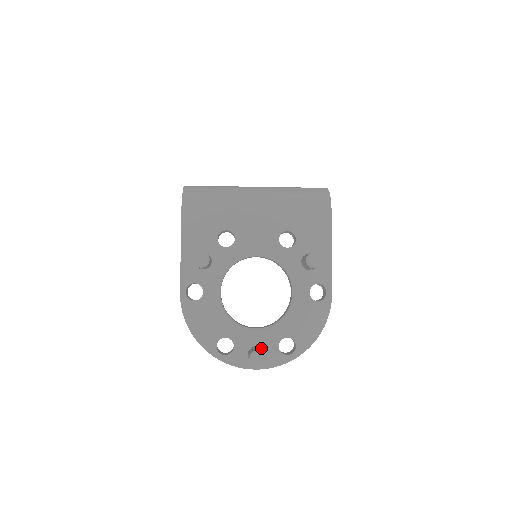
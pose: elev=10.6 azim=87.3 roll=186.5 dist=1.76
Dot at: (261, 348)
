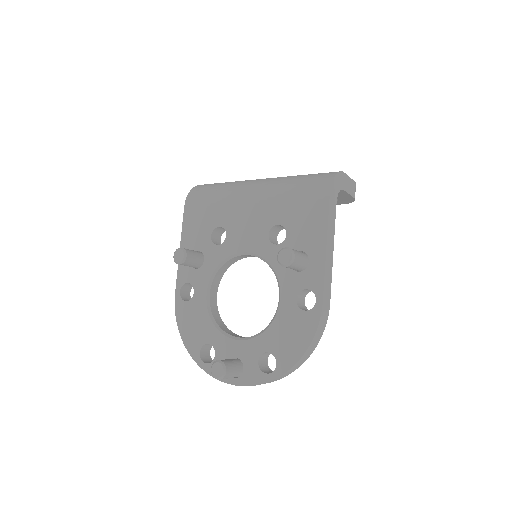
Dot at: occluded
